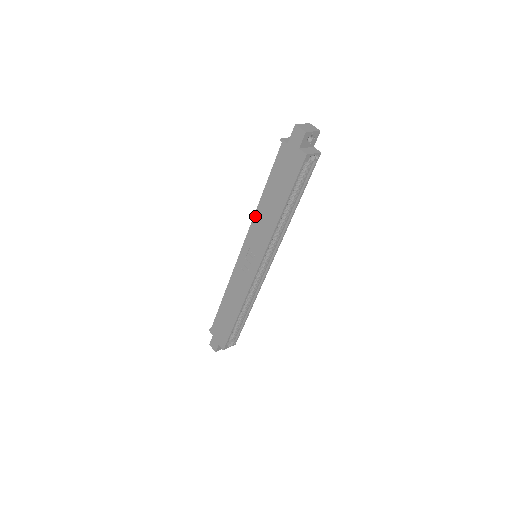
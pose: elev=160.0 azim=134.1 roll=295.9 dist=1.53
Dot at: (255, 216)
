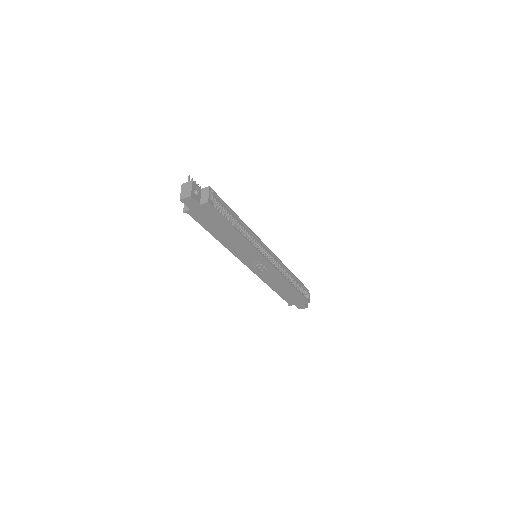
Dot at: (228, 249)
